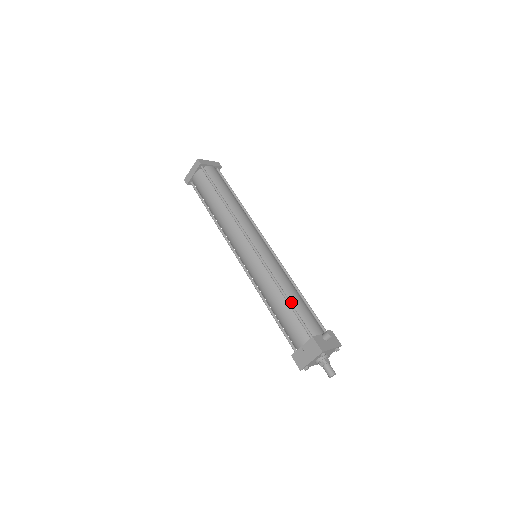
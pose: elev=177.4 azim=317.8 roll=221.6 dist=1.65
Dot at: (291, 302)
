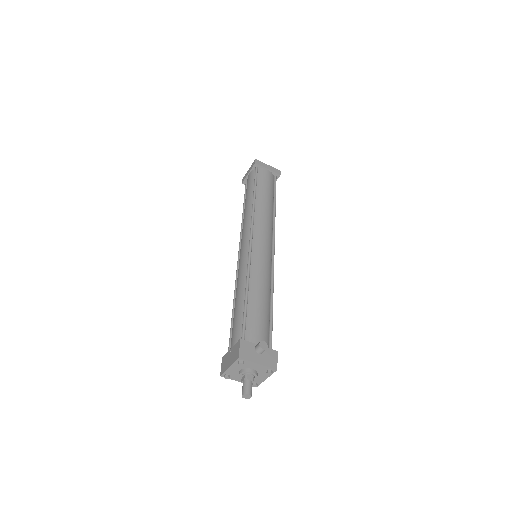
Dot at: (249, 302)
